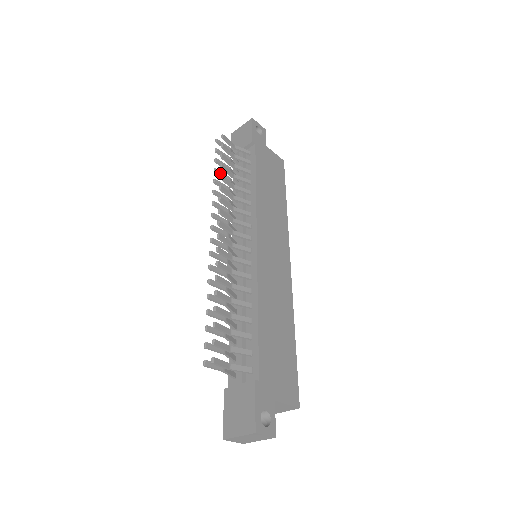
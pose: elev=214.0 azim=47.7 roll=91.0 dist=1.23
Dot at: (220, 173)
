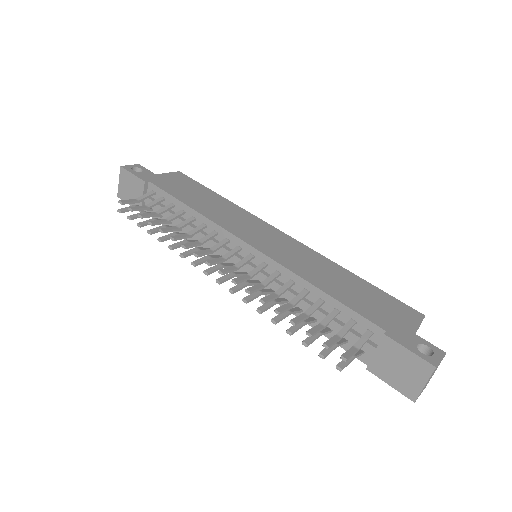
Dot at: (155, 230)
